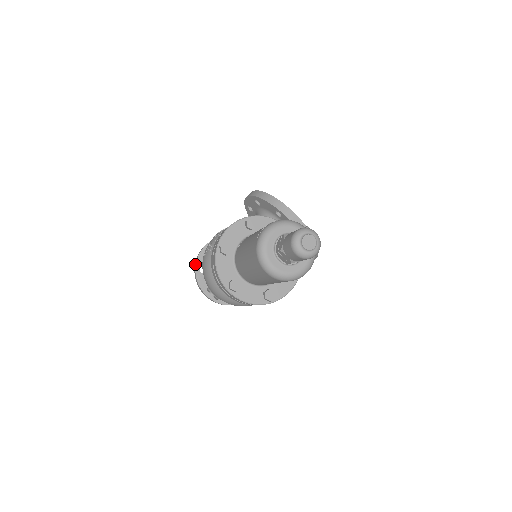
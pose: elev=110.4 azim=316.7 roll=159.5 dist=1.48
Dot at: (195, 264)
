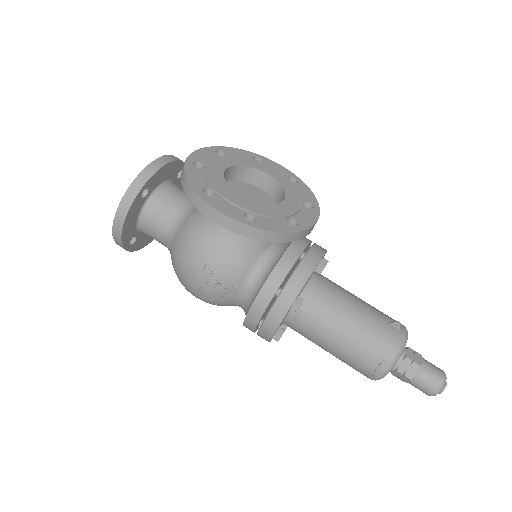
Dot at: occluded
